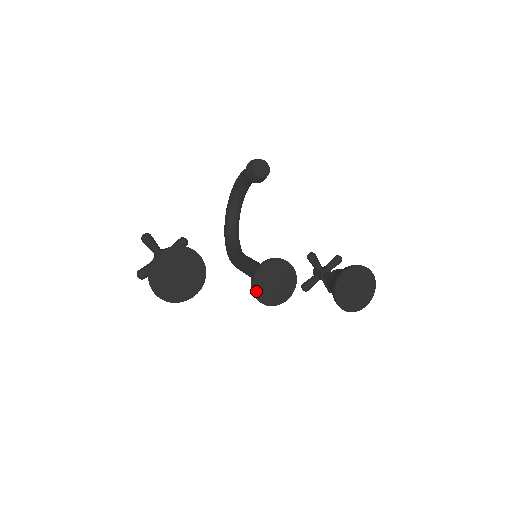
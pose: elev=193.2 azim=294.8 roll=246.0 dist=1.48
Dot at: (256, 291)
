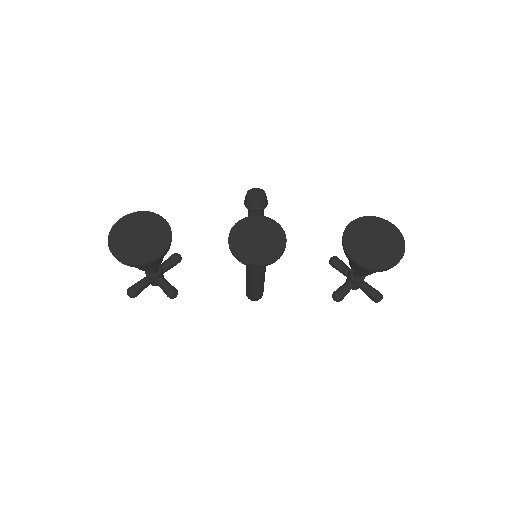
Dot at: (235, 250)
